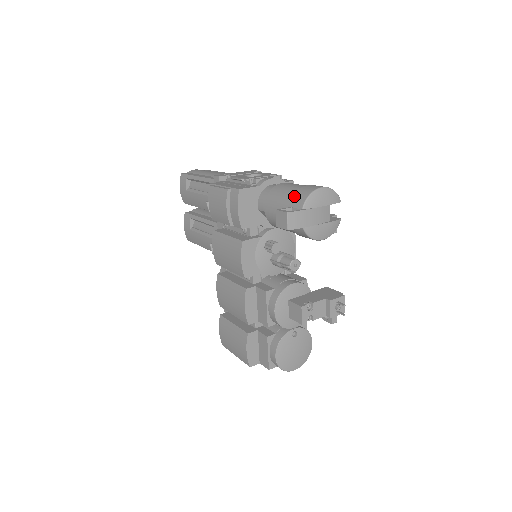
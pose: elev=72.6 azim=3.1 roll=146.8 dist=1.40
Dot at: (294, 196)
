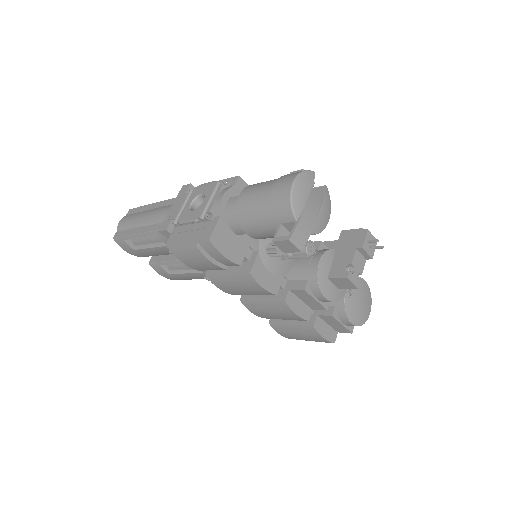
Dot at: (273, 211)
